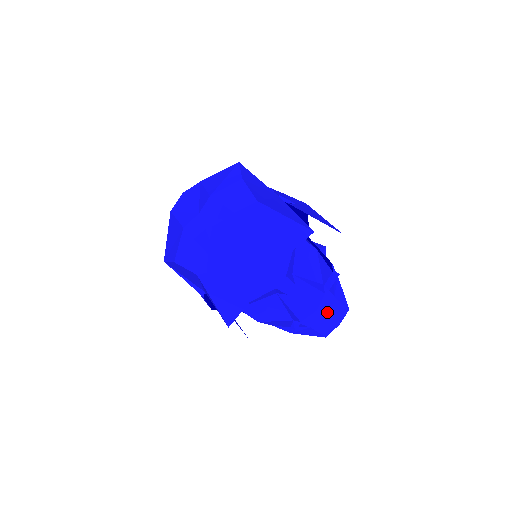
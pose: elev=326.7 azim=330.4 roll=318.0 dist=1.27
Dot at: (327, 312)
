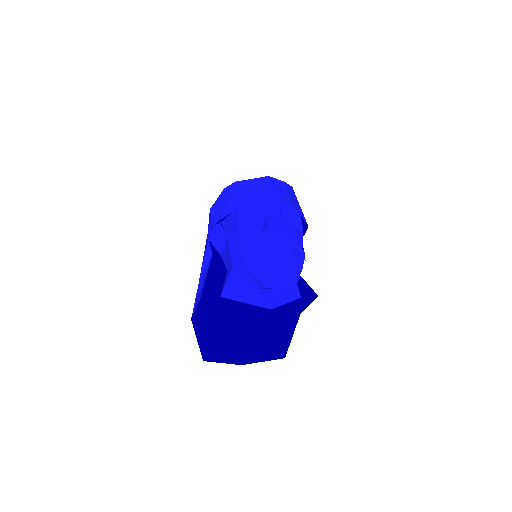
Dot at: (282, 261)
